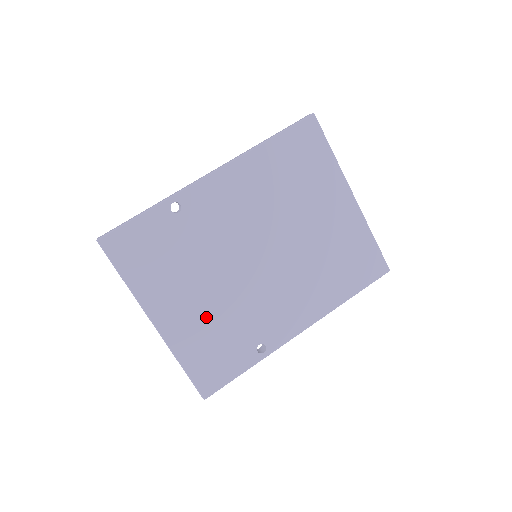
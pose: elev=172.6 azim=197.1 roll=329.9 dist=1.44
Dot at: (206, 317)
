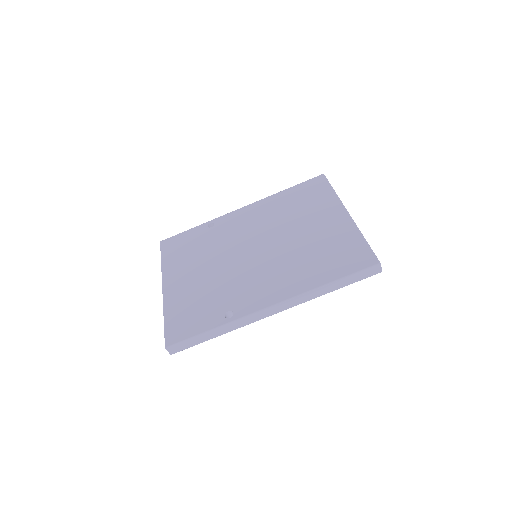
Dot at: (198, 286)
